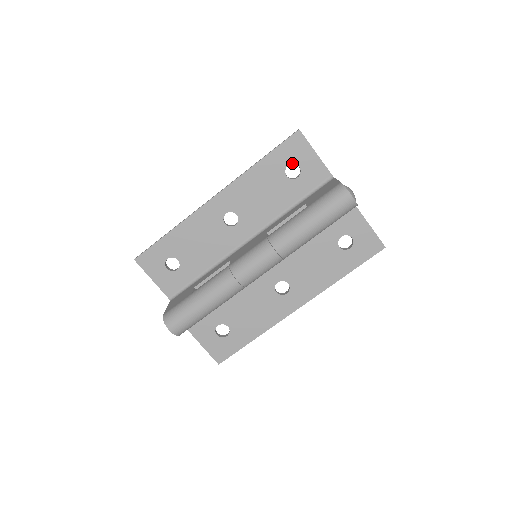
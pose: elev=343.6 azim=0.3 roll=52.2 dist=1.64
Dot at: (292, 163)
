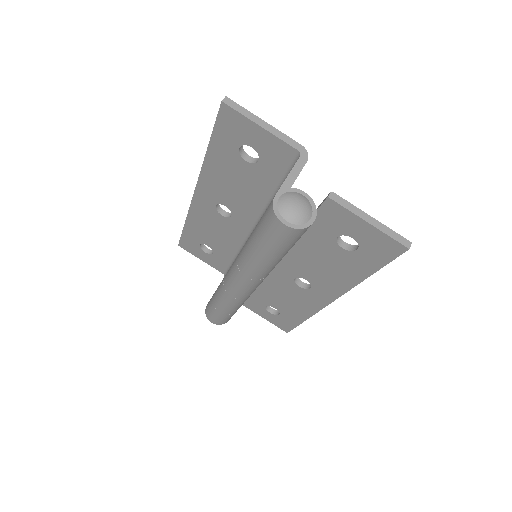
Dot at: (241, 145)
